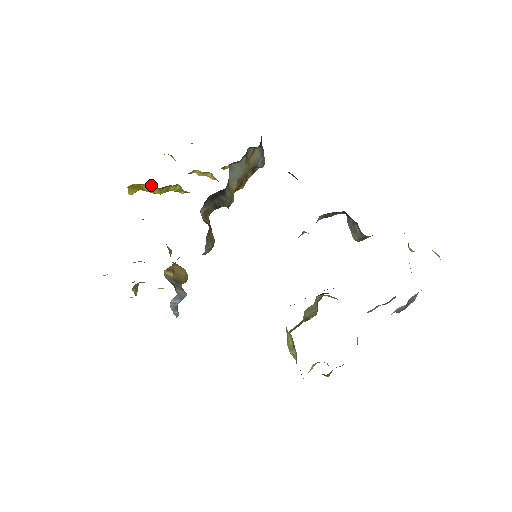
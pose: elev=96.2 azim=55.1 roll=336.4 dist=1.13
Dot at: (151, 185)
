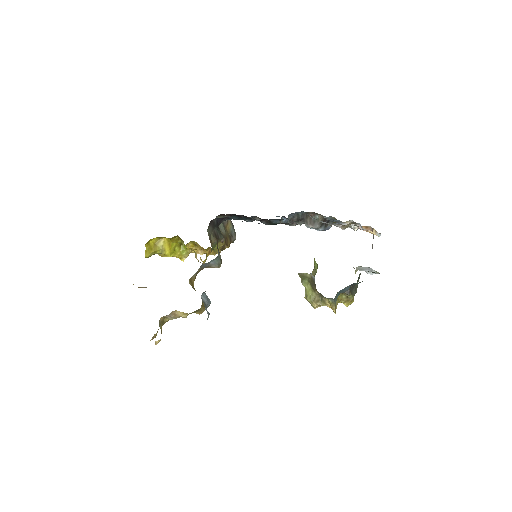
Dot at: (164, 239)
